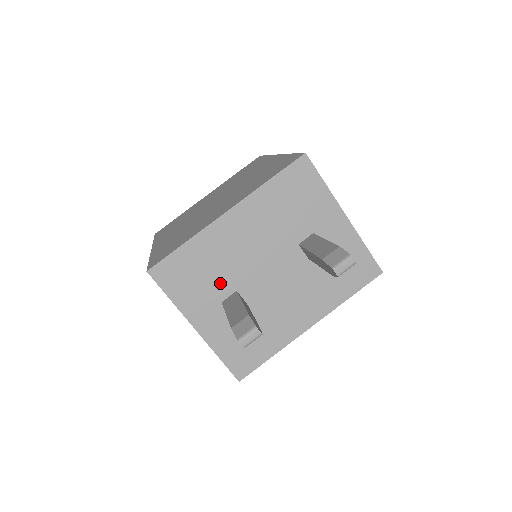
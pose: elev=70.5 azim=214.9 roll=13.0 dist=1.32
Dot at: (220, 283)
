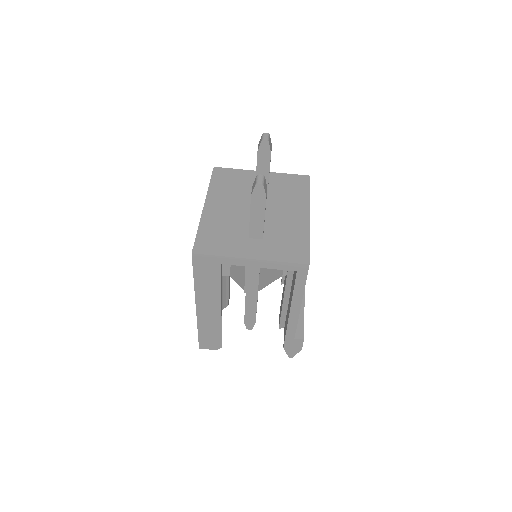
Dot at: (237, 232)
